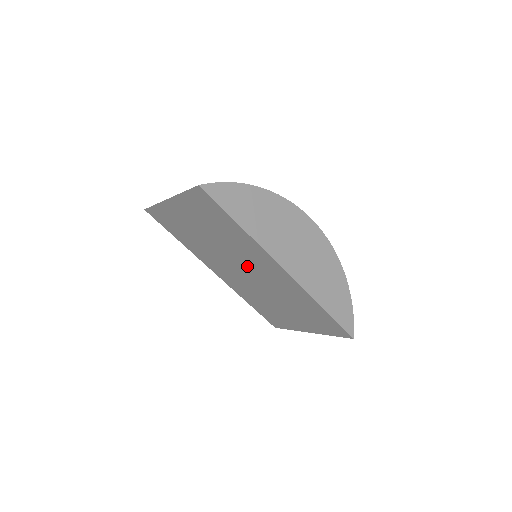
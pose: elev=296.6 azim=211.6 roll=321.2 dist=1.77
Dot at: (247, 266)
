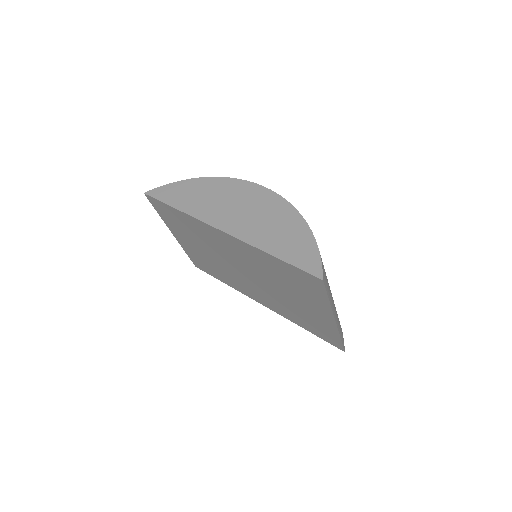
Dot at: (233, 260)
